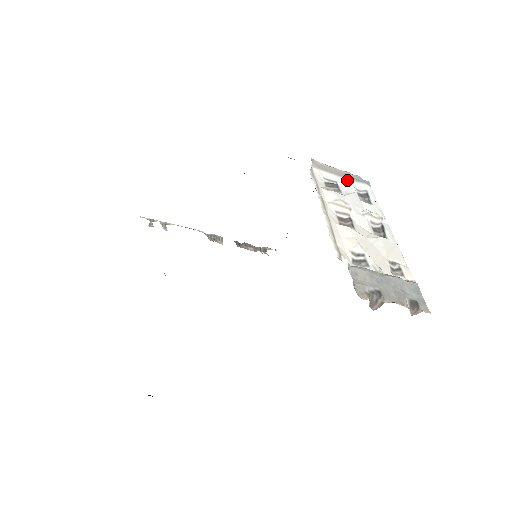
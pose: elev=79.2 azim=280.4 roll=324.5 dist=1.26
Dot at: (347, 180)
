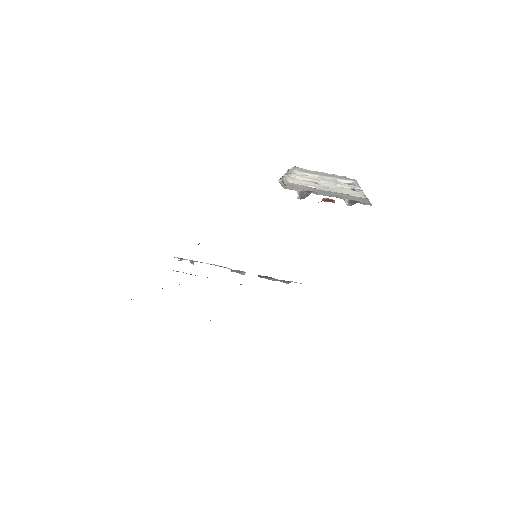
Dot at: (331, 178)
